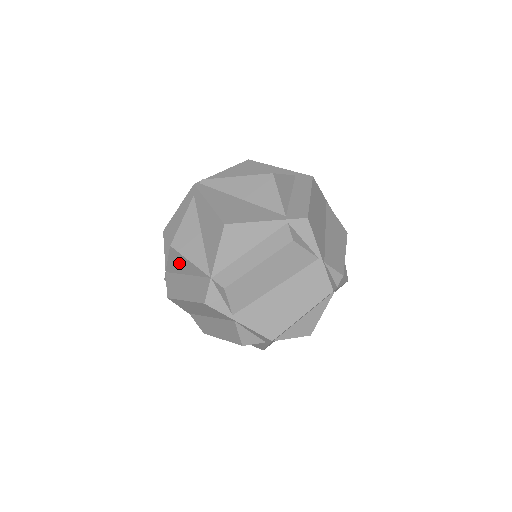
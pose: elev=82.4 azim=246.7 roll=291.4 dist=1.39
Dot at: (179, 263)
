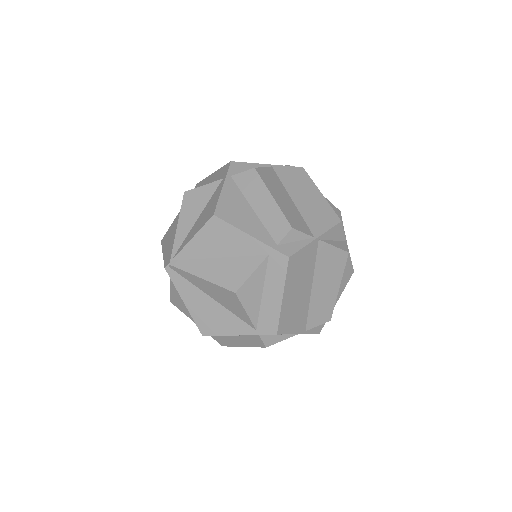
Dot at: occluded
